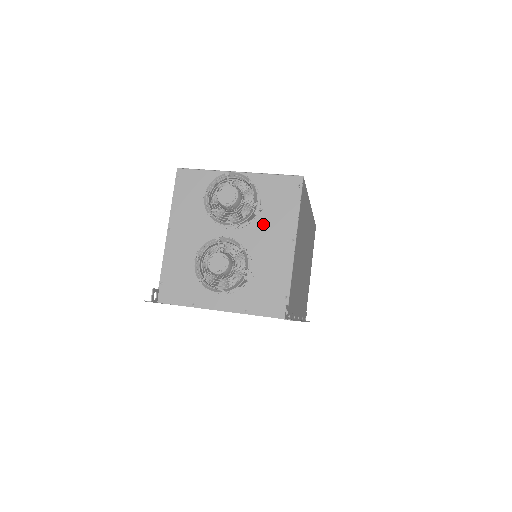
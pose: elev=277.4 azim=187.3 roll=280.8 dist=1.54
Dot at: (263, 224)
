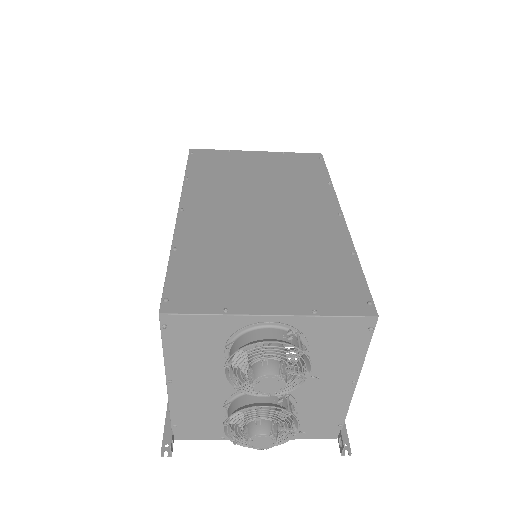
Dot at: (312, 370)
